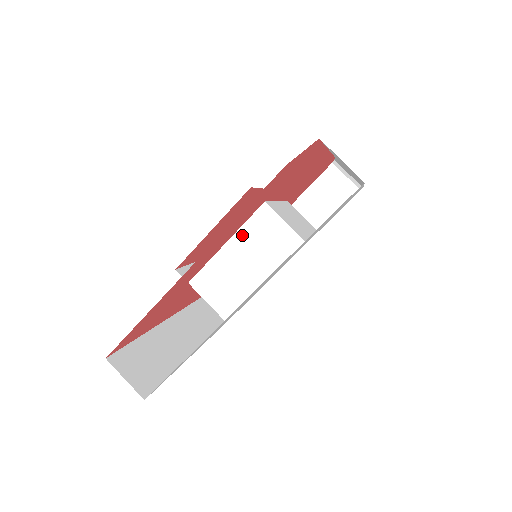
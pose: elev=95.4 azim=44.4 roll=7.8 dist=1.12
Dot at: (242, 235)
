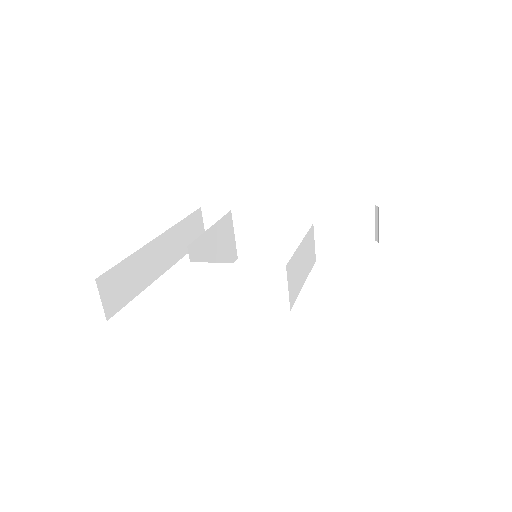
Dot at: (252, 270)
